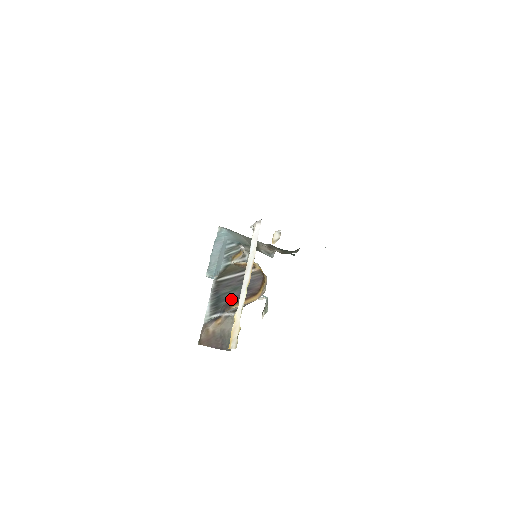
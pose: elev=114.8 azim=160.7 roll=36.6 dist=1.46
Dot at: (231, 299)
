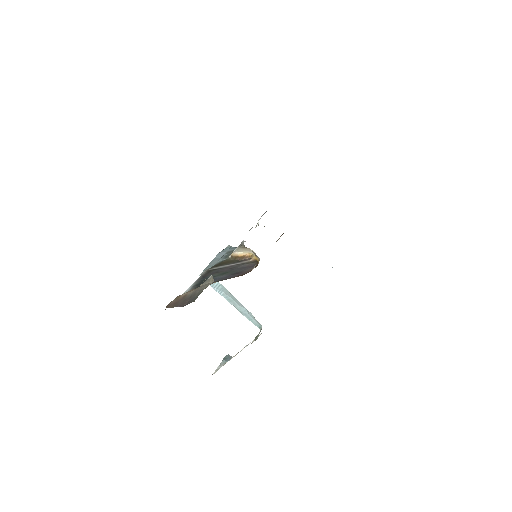
Dot at: (216, 280)
